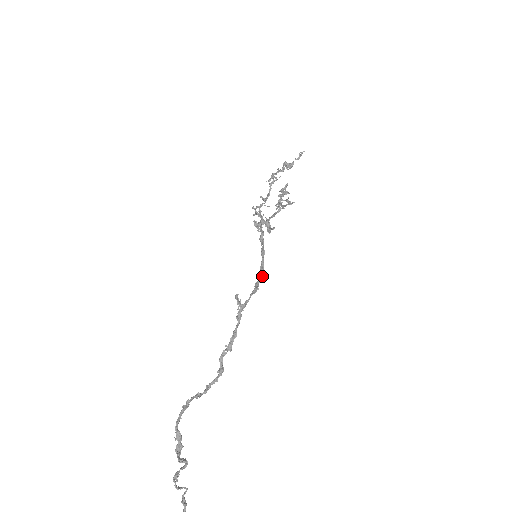
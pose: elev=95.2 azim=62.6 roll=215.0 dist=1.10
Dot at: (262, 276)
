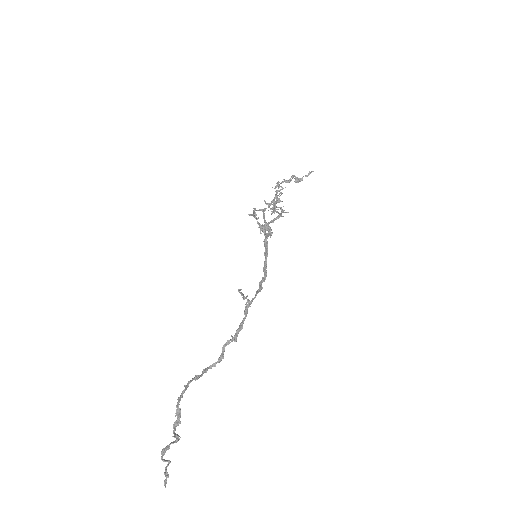
Dot at: (265, 277)
